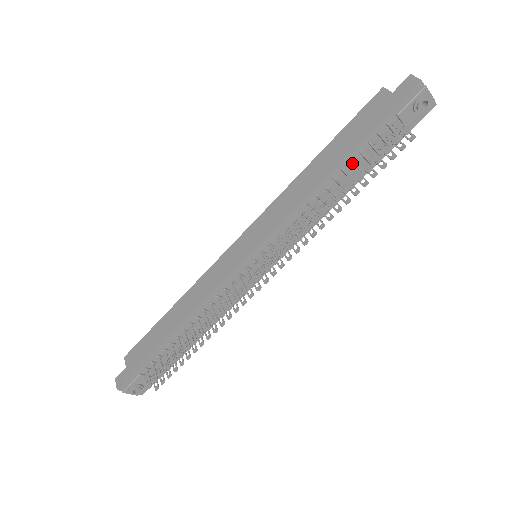
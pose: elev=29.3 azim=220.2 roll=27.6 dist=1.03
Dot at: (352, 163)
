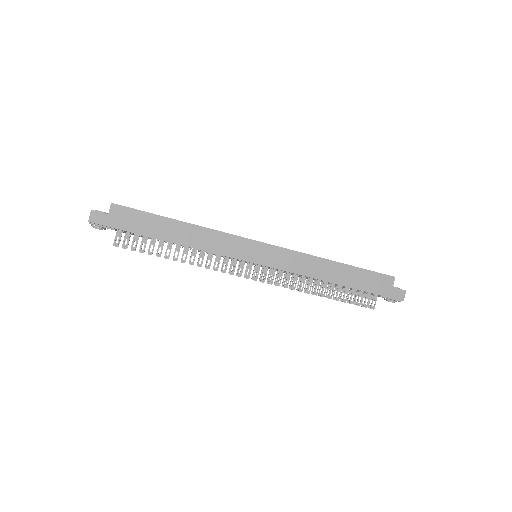
Dot at: (344, 287)
